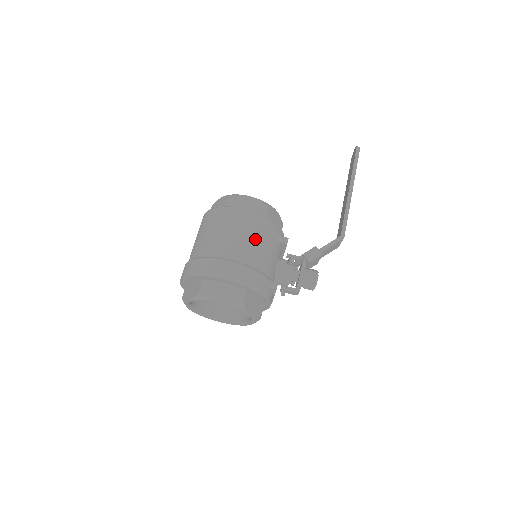
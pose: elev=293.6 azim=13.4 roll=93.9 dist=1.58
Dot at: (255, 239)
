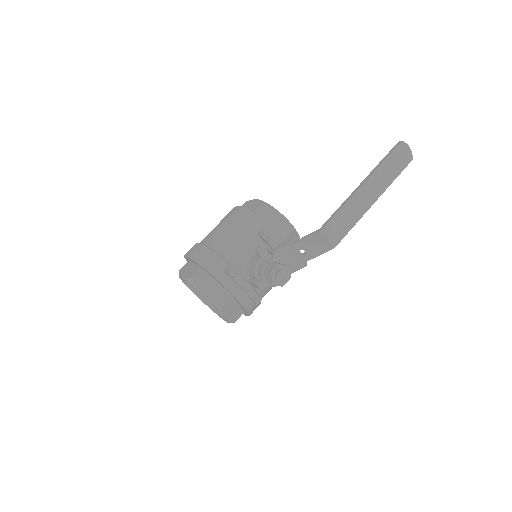
Dot at: (230, 228)
